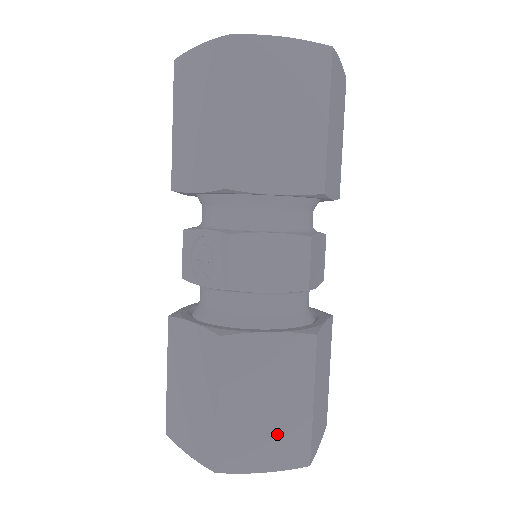
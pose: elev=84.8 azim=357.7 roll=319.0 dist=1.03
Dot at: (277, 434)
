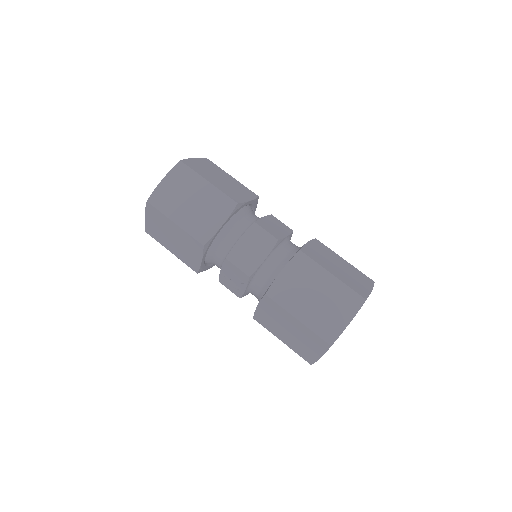
Dot at: (335, 303)
